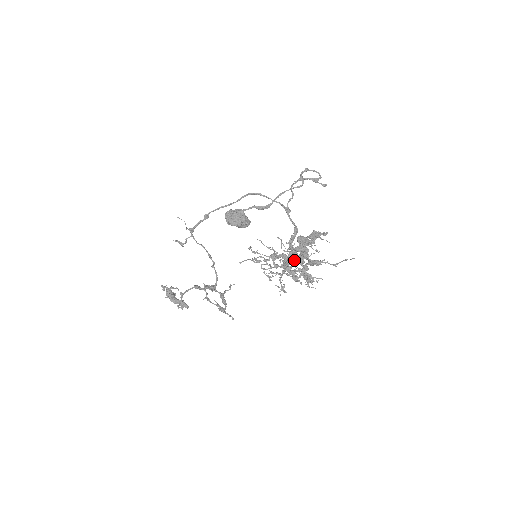
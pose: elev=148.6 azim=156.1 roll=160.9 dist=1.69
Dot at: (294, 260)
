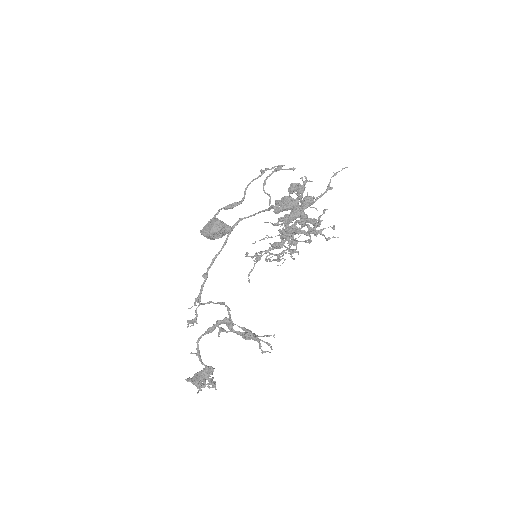
Dot at: (289, 222)
